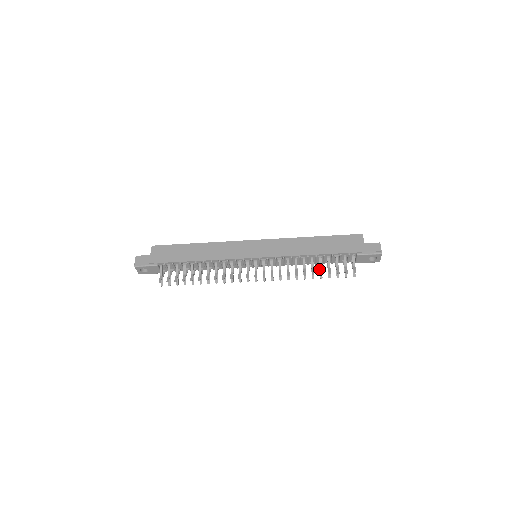
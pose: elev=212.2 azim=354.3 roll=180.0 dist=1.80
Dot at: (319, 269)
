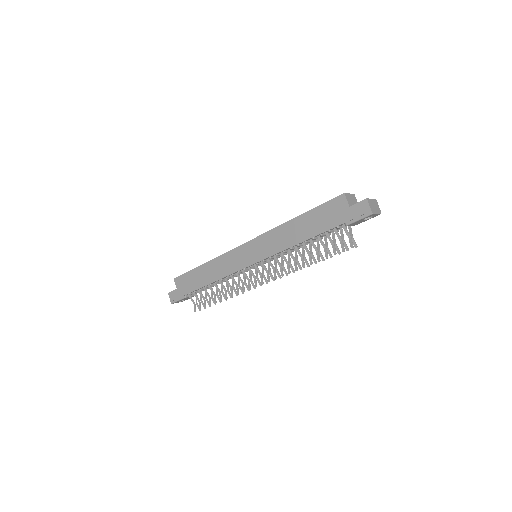
Dot at: (317, 251)
